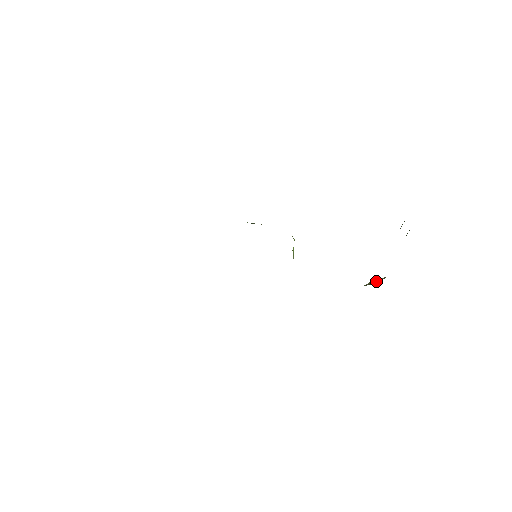
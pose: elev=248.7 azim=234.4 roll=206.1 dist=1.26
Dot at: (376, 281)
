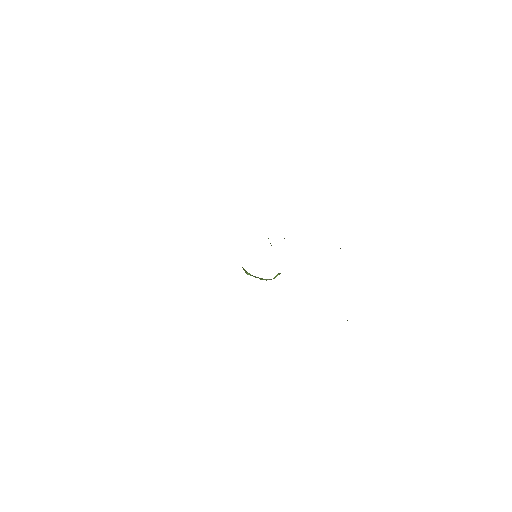
Dot at: occluded
